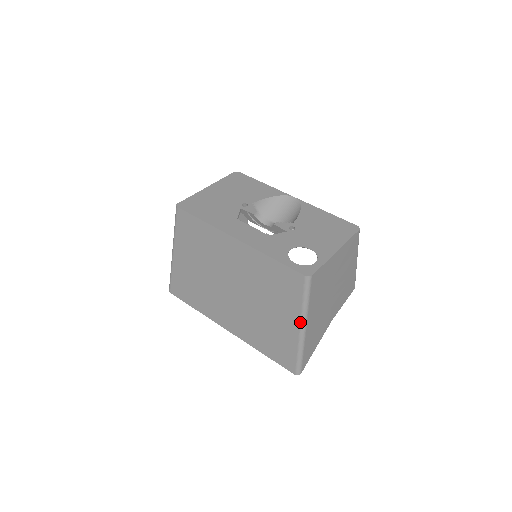
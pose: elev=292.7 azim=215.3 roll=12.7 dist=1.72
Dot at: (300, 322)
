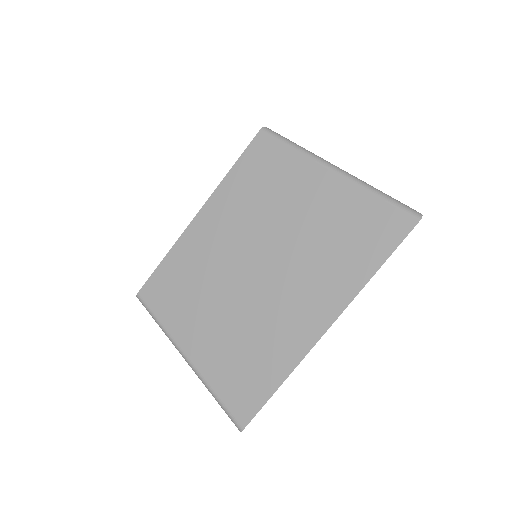
Dot at: (322, 165)
